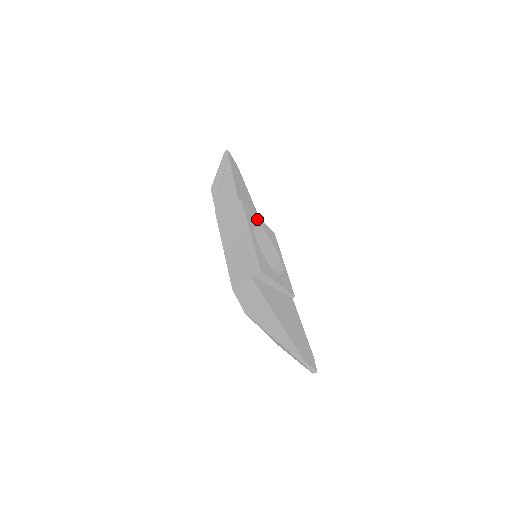
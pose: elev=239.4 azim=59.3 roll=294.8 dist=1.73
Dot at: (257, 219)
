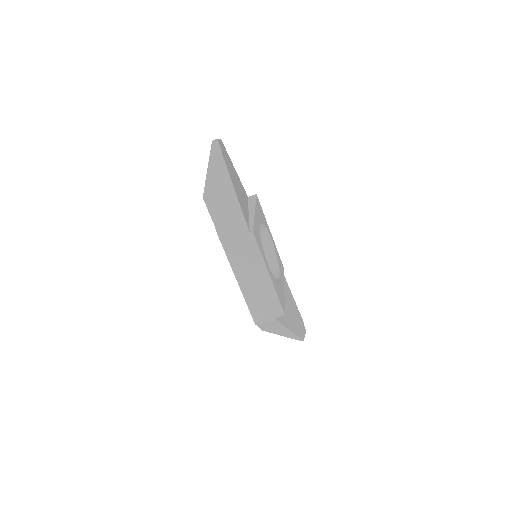
Dot at: (257, 221)
